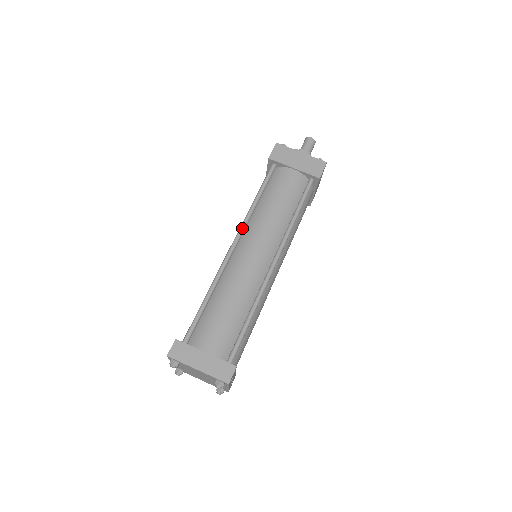
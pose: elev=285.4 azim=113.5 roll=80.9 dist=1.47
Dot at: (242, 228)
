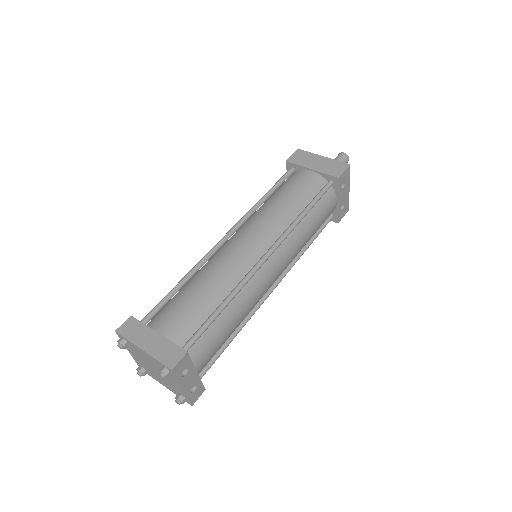
Dot at: (240, 220)
